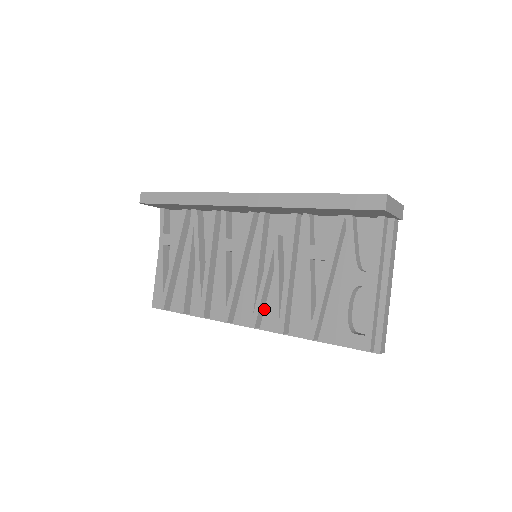
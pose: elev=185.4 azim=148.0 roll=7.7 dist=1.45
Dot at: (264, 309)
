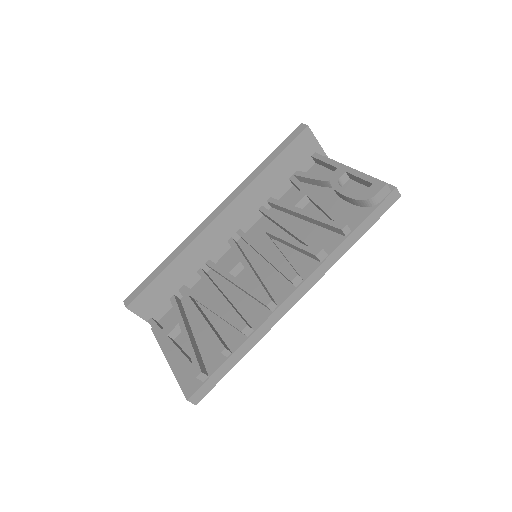
Dot at: occluded
